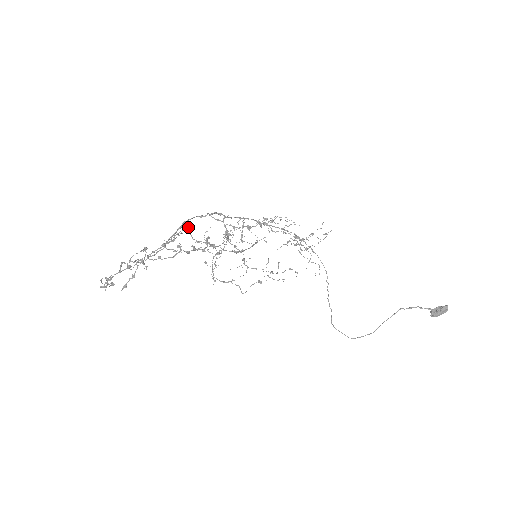
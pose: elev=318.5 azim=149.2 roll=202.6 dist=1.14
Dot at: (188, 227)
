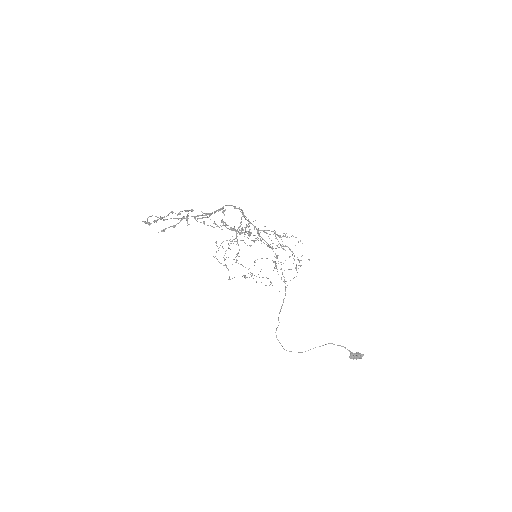
Dot at: (225, 210)
